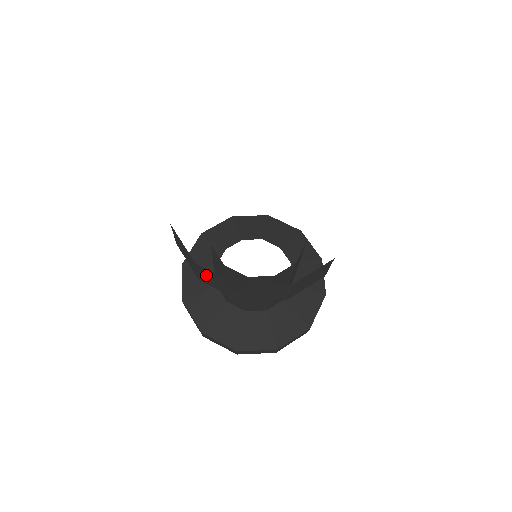
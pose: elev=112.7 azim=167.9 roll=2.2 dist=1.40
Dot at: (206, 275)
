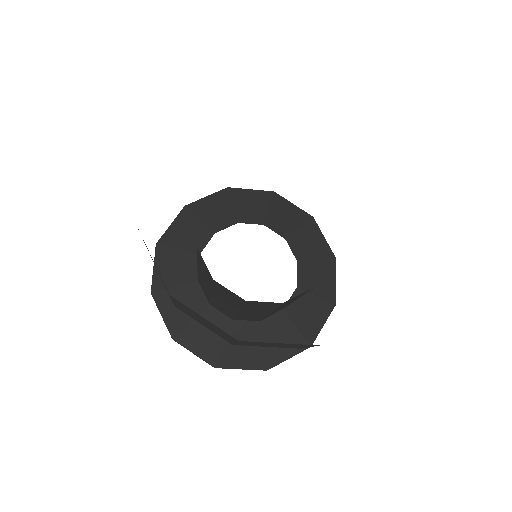
Dot at: occluded
